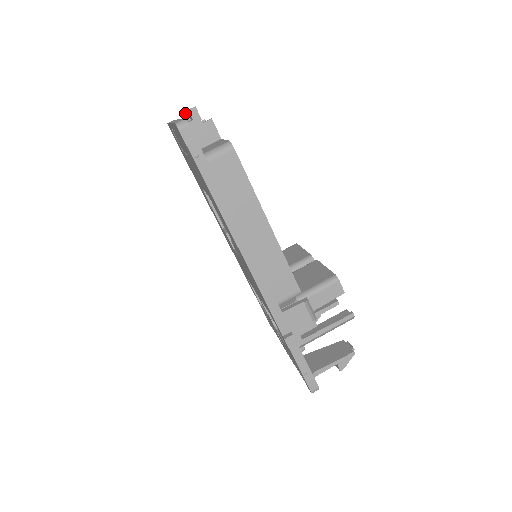
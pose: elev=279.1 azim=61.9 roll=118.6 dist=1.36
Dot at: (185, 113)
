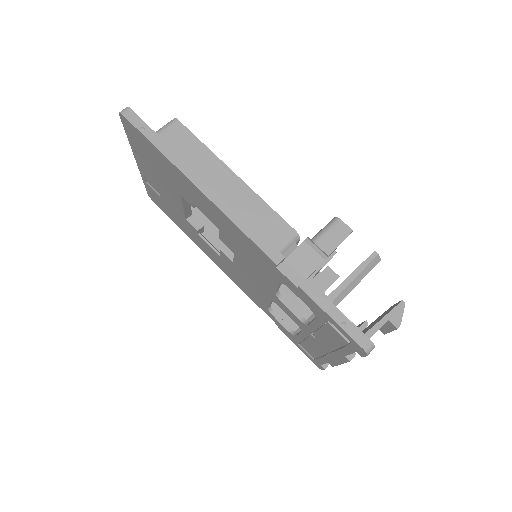
Dot at: occluded
